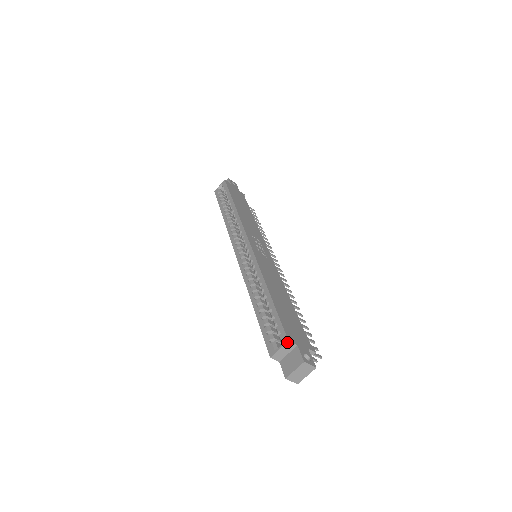
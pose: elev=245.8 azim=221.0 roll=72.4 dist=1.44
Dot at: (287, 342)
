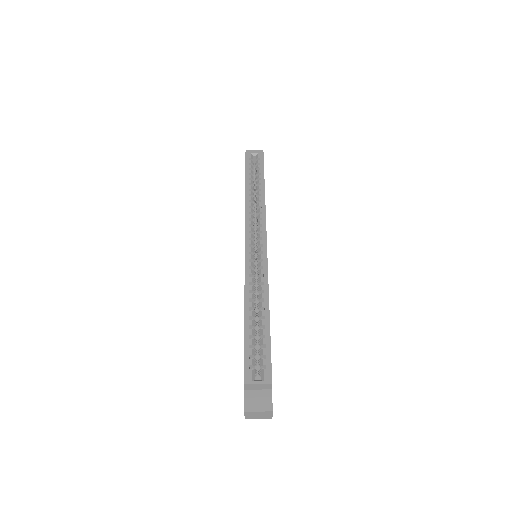
Dot at: (270, 383)
